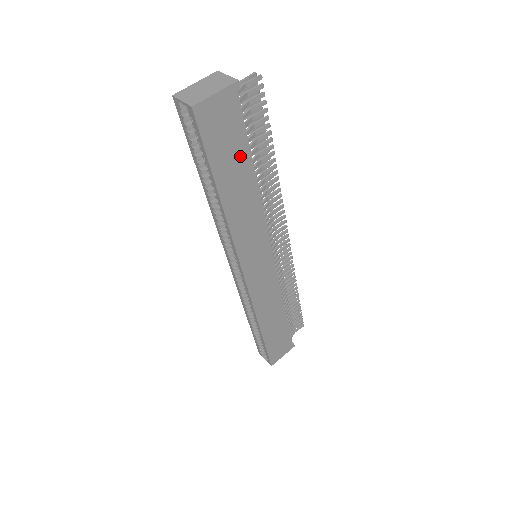
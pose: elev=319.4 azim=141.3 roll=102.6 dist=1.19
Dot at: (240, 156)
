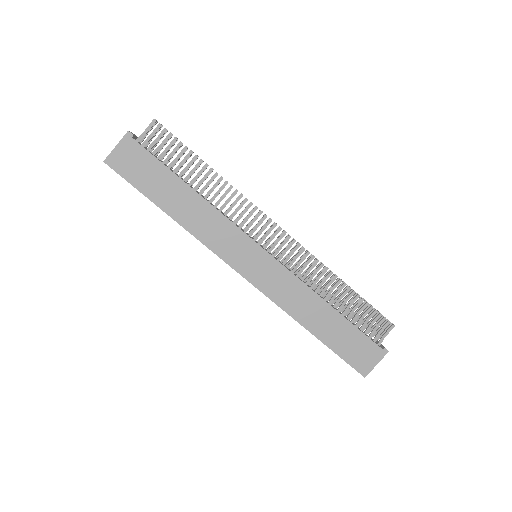
Dot at: (164, 178)
